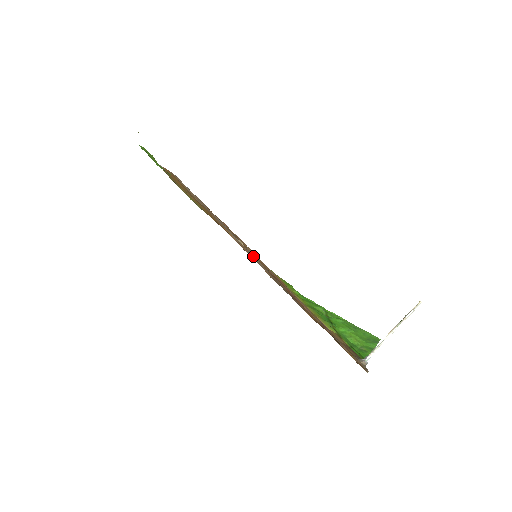
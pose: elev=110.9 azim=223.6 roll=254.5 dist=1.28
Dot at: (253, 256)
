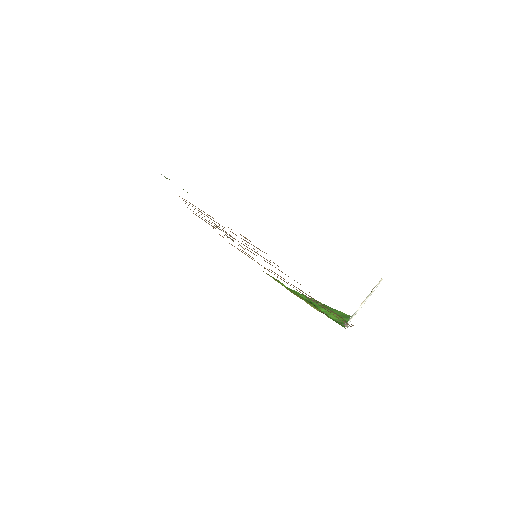
Dot at: (264, 252)
